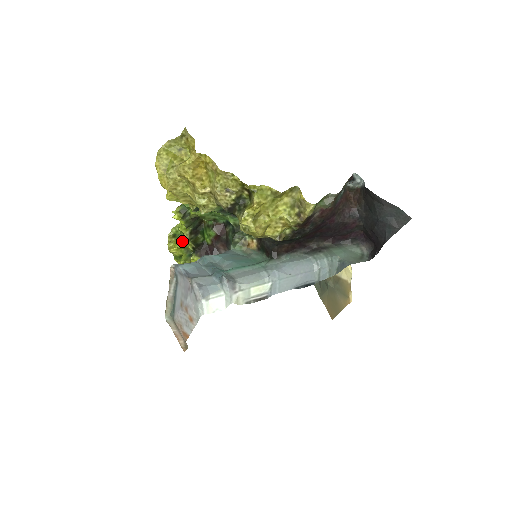
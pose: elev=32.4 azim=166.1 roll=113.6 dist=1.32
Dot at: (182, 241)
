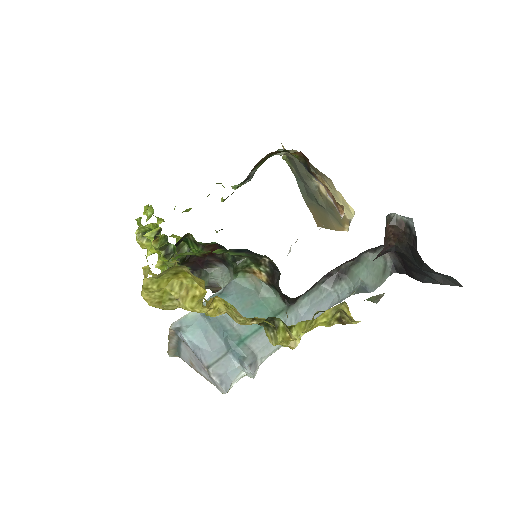
Dot at: occluded
